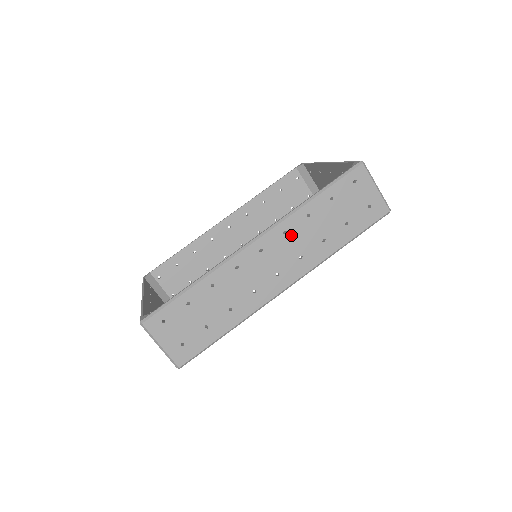
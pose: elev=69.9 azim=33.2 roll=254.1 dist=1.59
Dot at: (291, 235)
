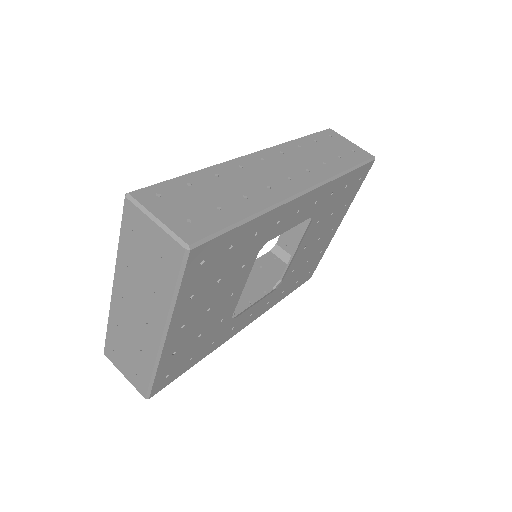
Dot at: (289, 155)
